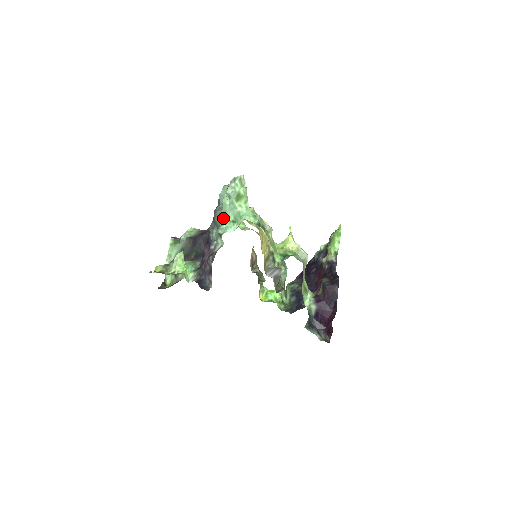
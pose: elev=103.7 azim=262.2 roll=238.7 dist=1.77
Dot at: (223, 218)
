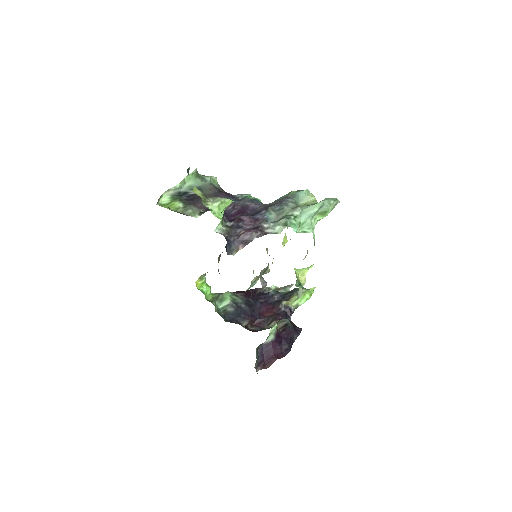
Dot at: (297, 214)
